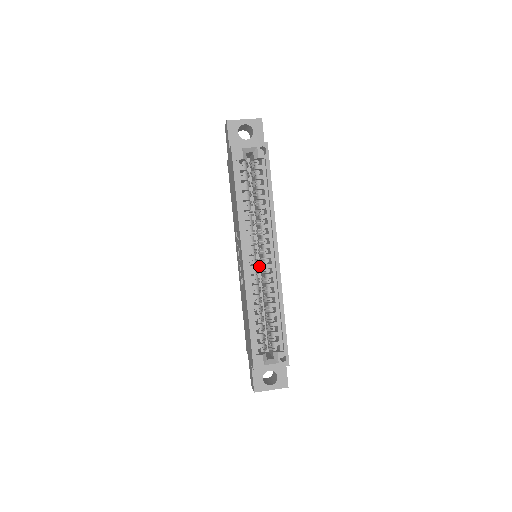
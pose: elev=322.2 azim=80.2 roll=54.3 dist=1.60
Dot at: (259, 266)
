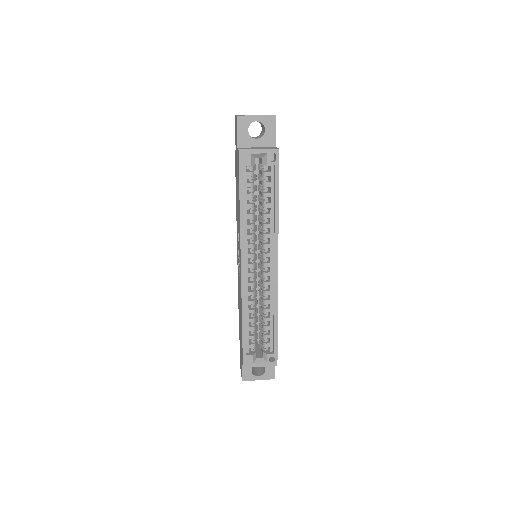
Dot at: occluded
